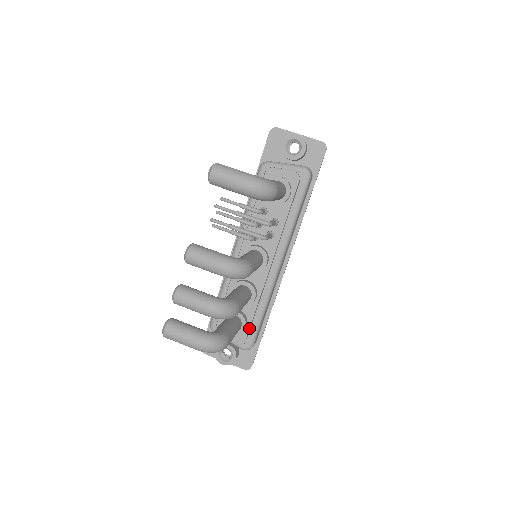
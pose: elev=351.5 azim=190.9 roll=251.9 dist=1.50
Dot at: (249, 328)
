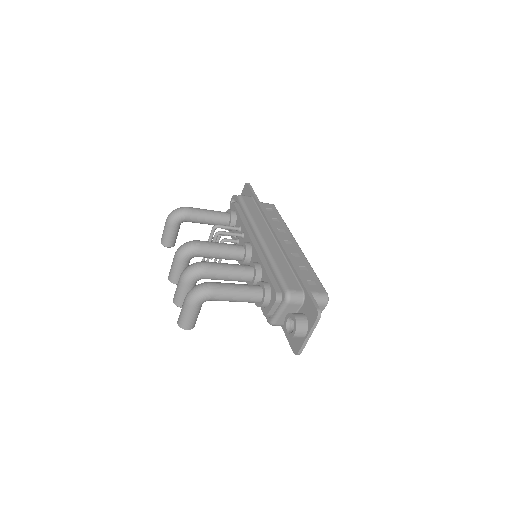
Dot at: (271, 283)
